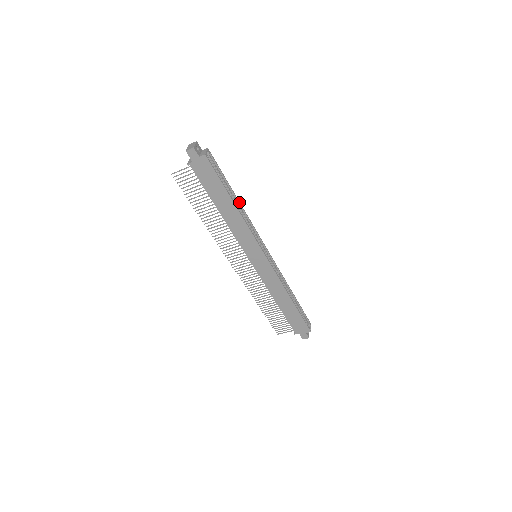
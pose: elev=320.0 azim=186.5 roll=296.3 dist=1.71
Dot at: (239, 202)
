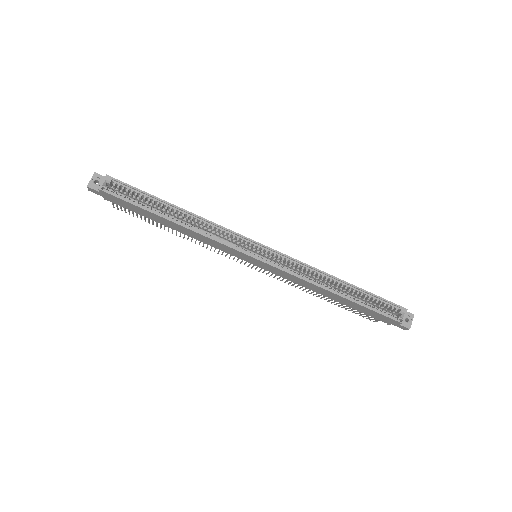
Dot at: (184, 211)
